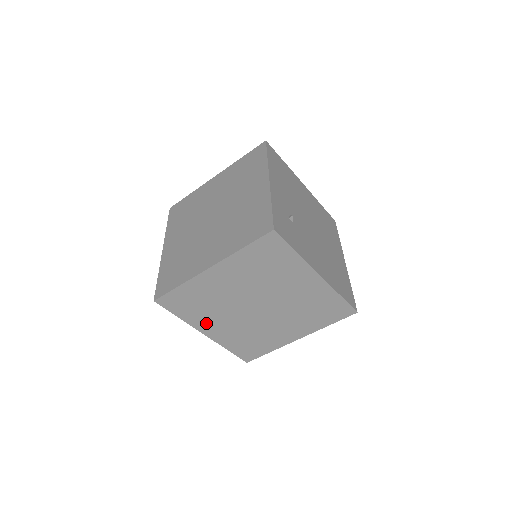
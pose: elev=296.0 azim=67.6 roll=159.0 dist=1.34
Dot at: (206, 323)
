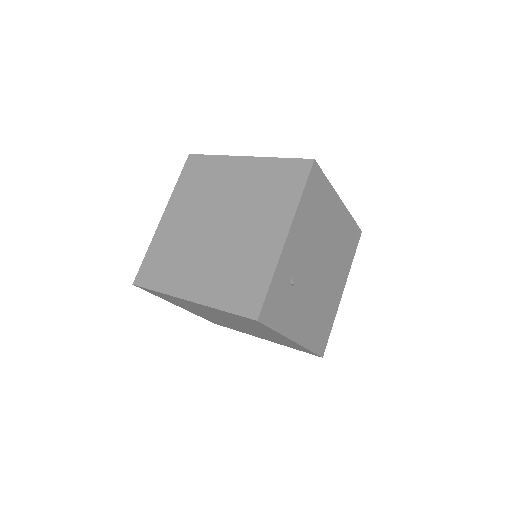
Dot at: (181, 306)
